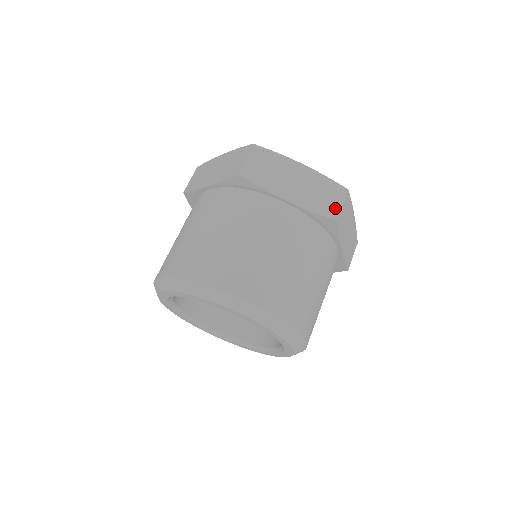
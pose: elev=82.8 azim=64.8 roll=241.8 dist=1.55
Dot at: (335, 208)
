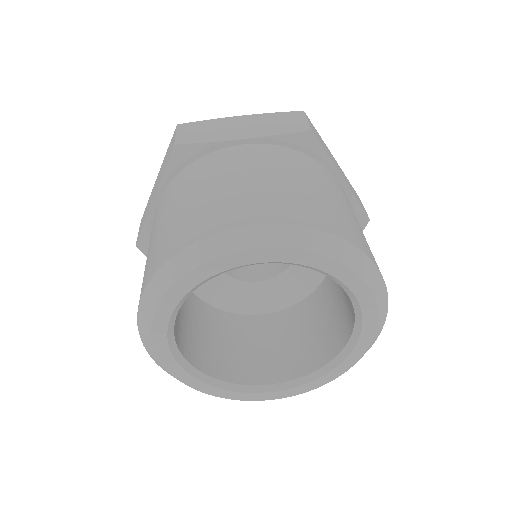
Dot at: (301, 124)
